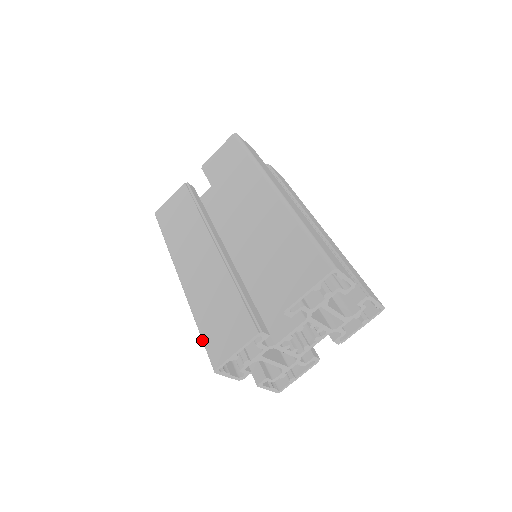
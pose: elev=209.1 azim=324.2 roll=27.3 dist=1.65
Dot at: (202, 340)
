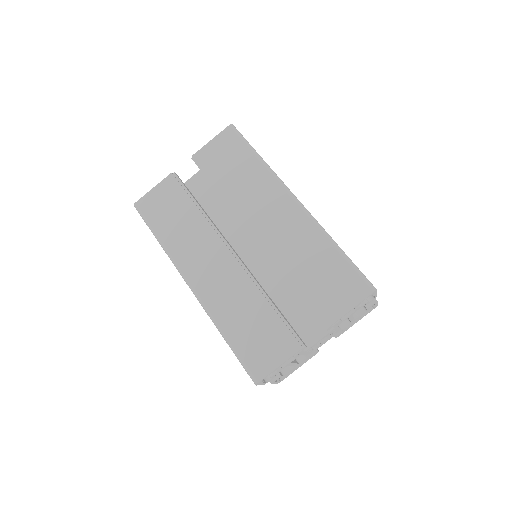
Dot at: (234, 353)
